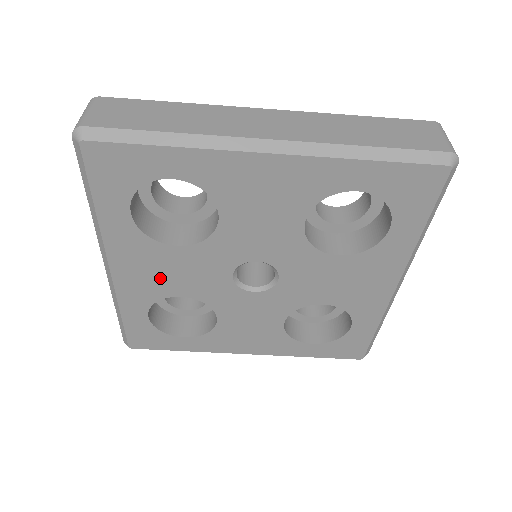
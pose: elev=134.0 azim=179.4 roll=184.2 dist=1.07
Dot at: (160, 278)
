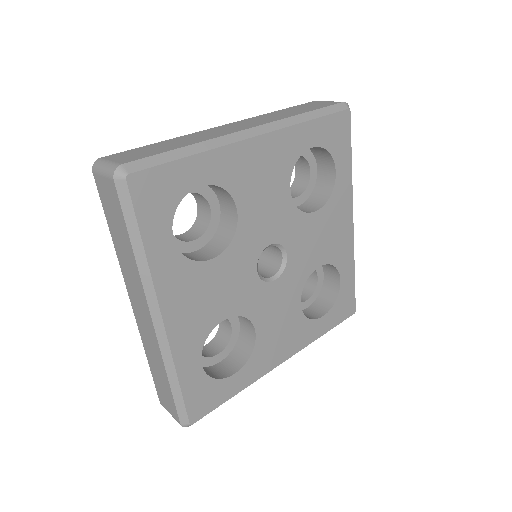
Dot at: (205, 306)
